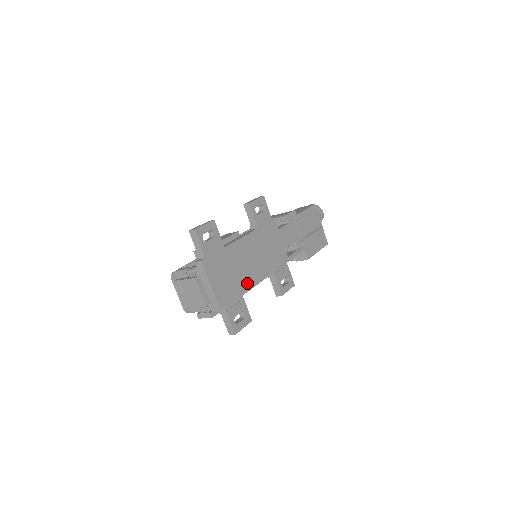
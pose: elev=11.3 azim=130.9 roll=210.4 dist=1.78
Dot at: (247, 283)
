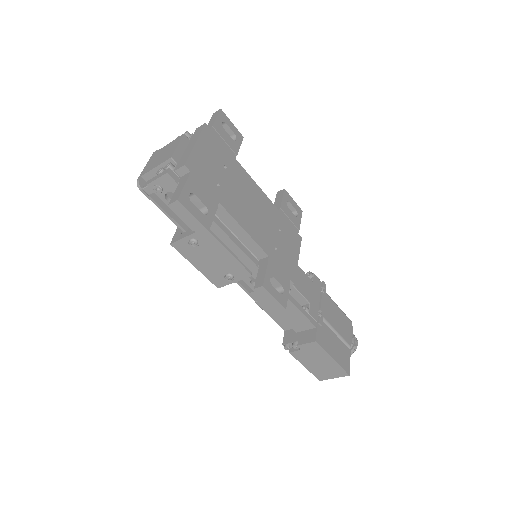
Dot at: (233, 209)
